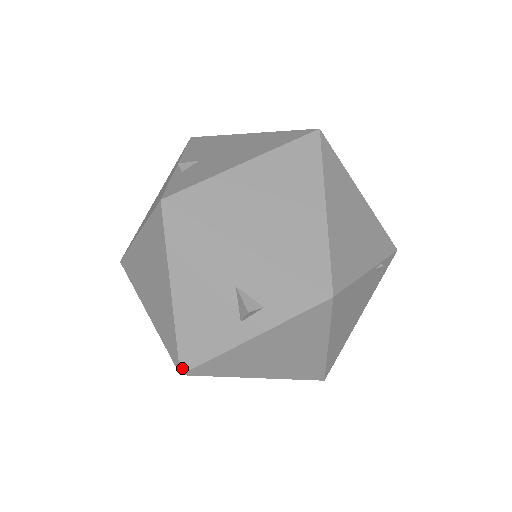
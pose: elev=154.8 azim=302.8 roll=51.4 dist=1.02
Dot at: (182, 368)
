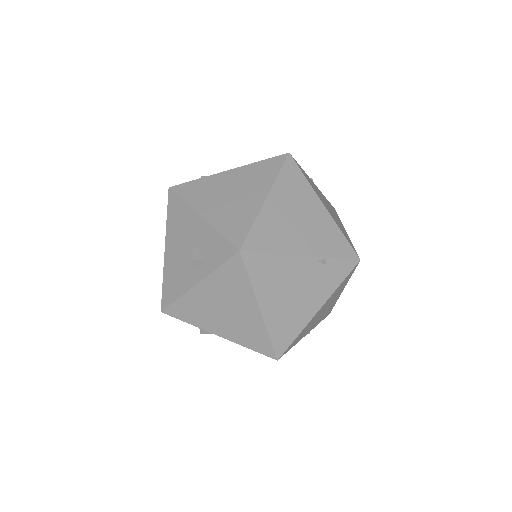
Dot at: (162, 306)
